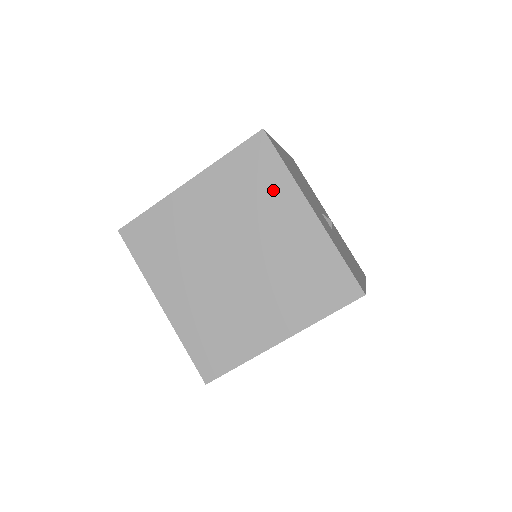
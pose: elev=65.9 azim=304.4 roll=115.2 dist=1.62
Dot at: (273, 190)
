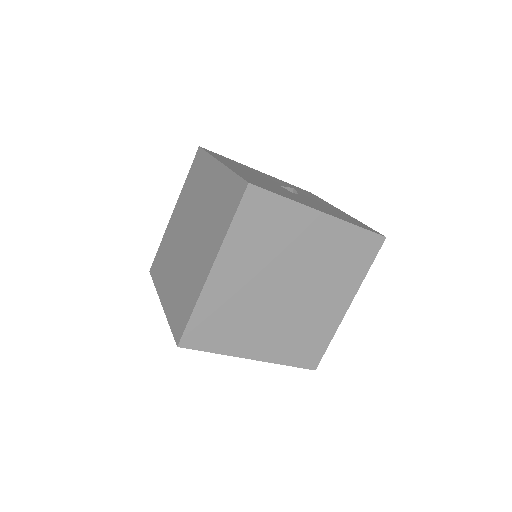
Dot at: (203, 173)
